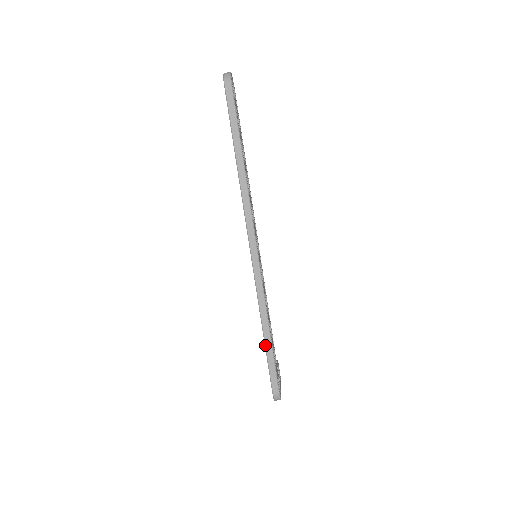
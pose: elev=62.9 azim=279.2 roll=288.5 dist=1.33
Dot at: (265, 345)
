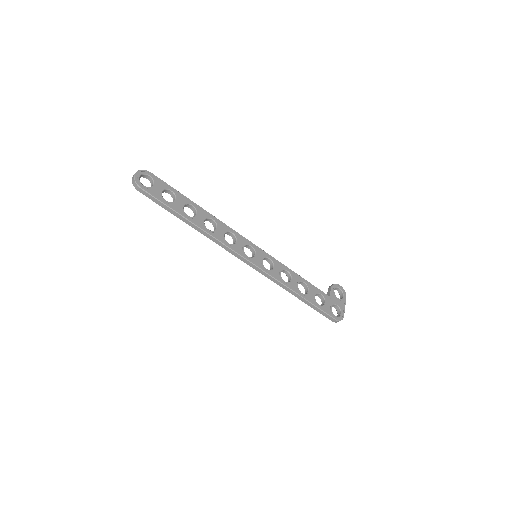
Dot at: occluded
